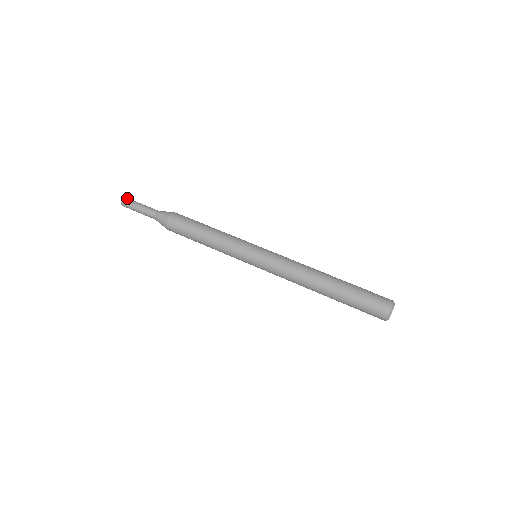
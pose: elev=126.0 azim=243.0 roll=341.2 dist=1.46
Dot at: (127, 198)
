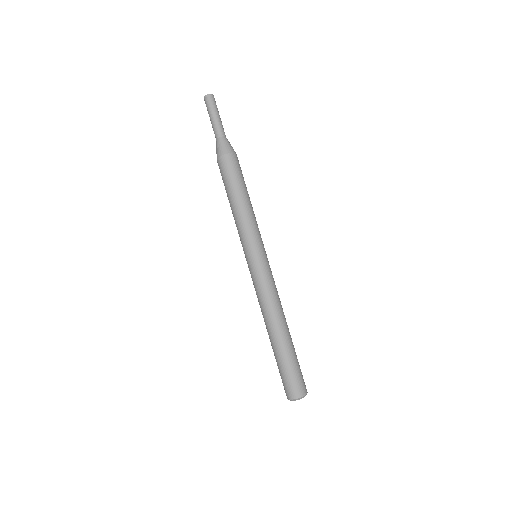
Dot at: occluded
